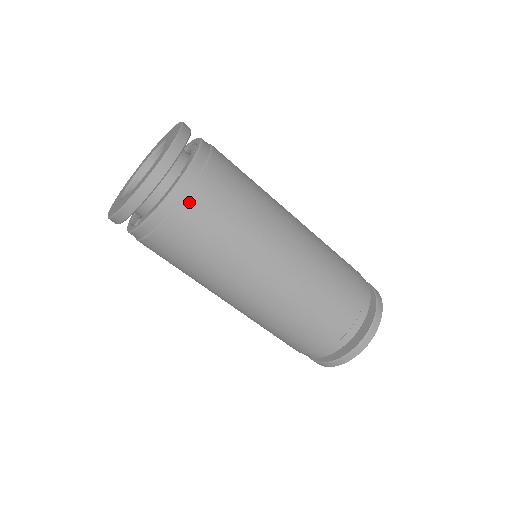
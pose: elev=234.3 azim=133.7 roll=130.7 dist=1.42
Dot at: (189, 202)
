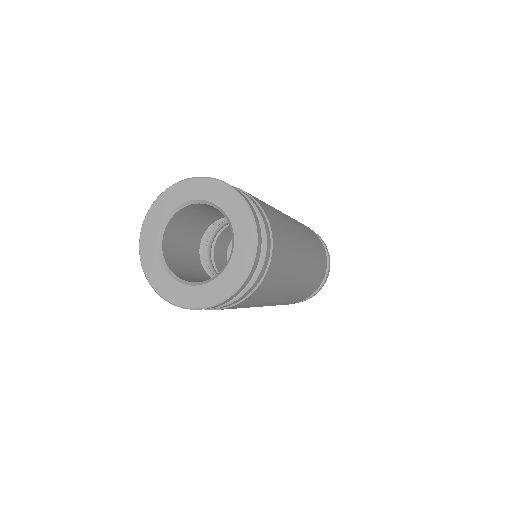
Dot at: (205, 309)
